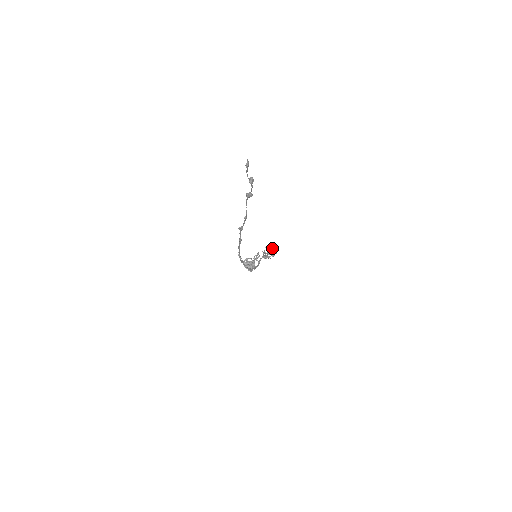
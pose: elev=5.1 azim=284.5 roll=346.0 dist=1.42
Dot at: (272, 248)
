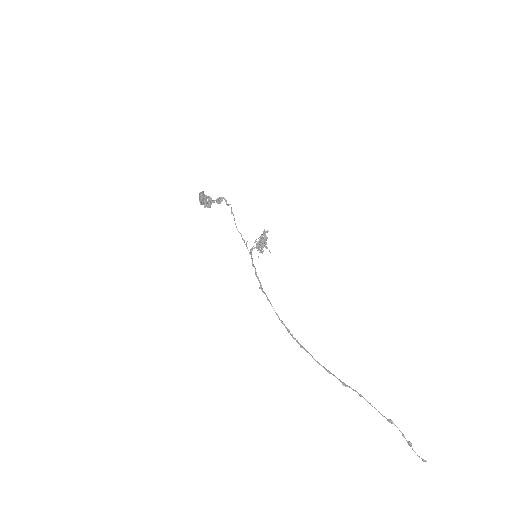
Dot at: (267, 237)
